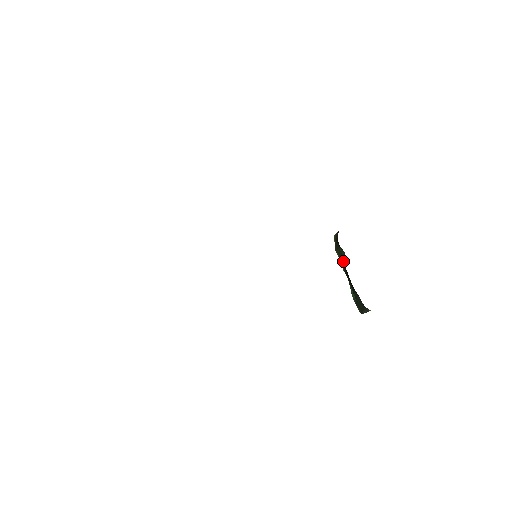
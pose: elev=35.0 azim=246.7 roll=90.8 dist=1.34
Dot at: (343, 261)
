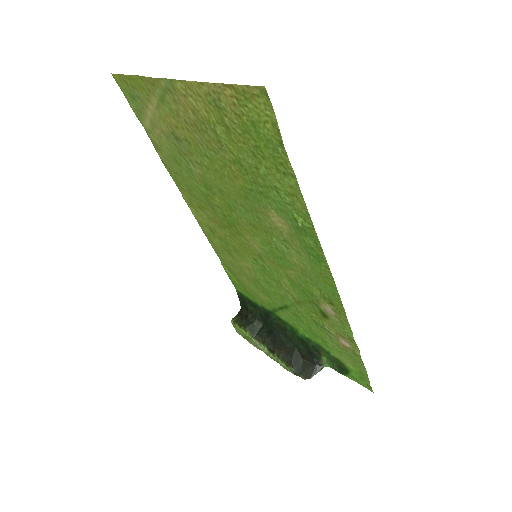
Dot at: (261, 335)
